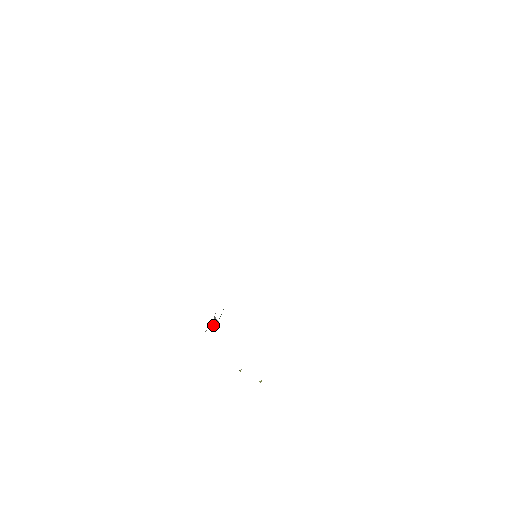
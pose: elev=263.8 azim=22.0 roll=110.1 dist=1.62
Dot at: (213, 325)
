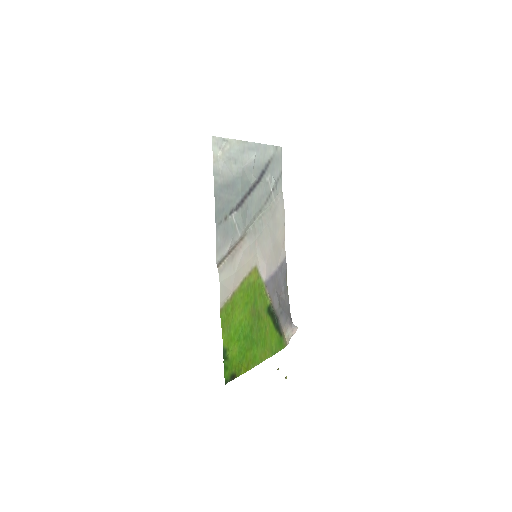
Dot at: (294, 332)
